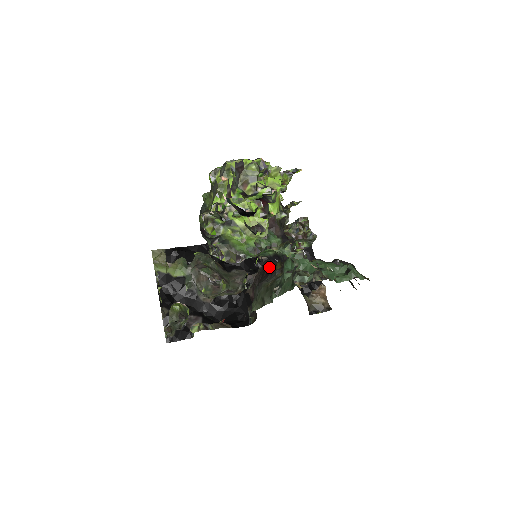
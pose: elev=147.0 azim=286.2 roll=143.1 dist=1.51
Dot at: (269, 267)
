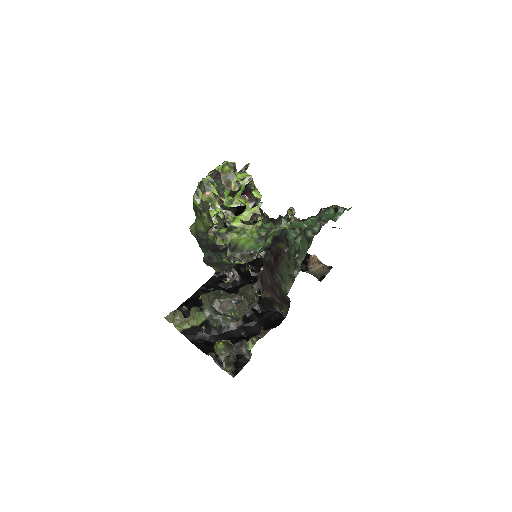
Dot at: (272, 256)
